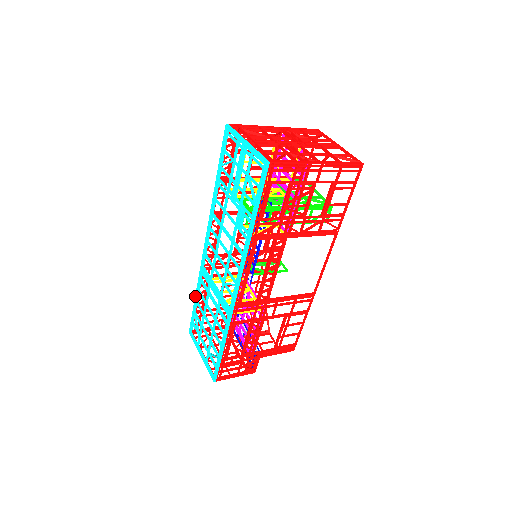
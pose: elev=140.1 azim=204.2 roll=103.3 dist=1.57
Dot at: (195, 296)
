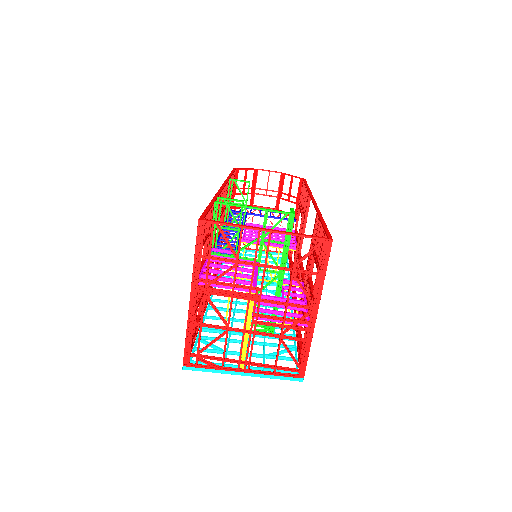
Dot at: occluded
